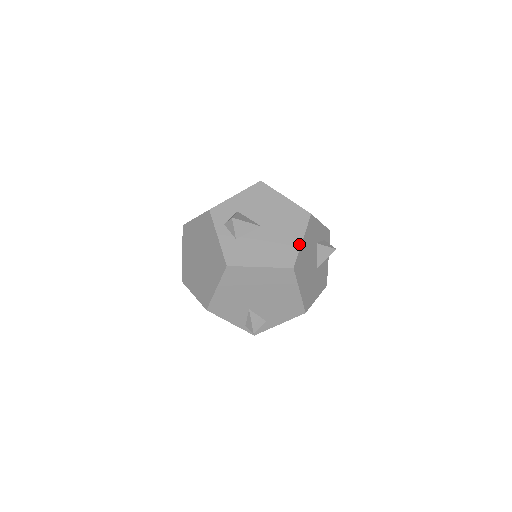
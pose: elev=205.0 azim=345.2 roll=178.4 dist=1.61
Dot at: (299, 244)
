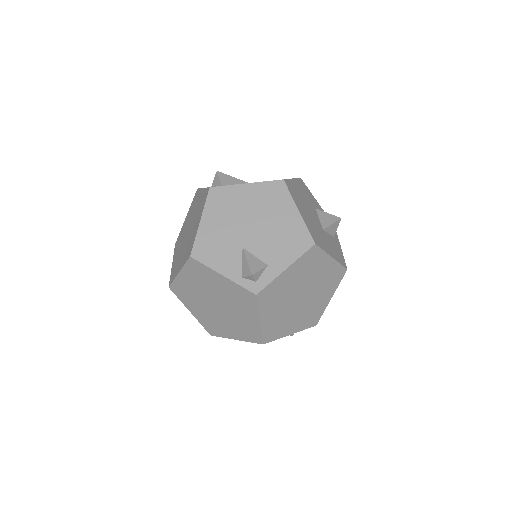
Dot at: occluded
